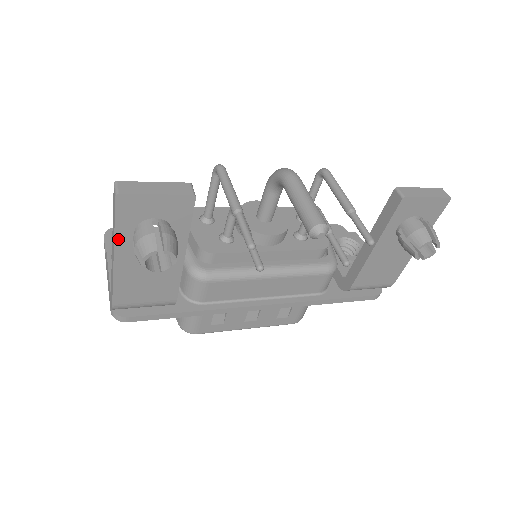
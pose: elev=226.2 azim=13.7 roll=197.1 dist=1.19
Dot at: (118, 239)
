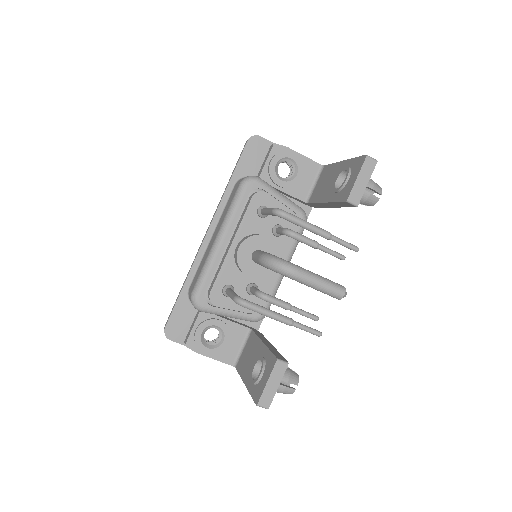
Dot at: occluded
